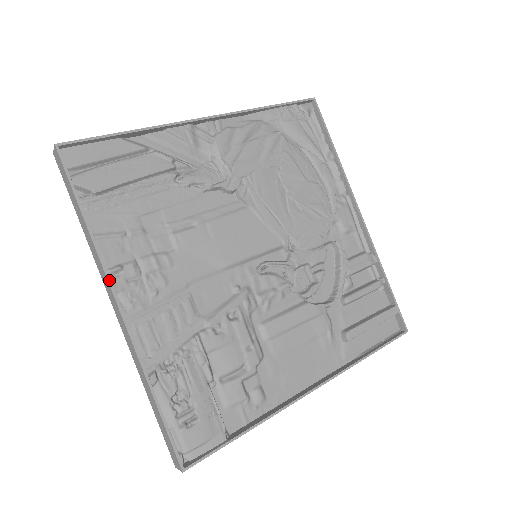
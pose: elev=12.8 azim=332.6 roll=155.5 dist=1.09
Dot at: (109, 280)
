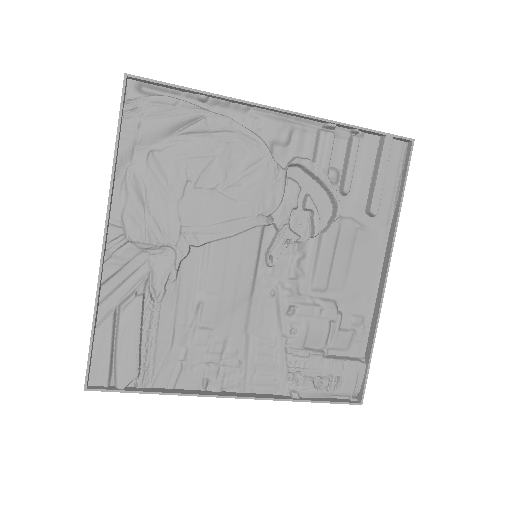
Dot at: (211, 396)
